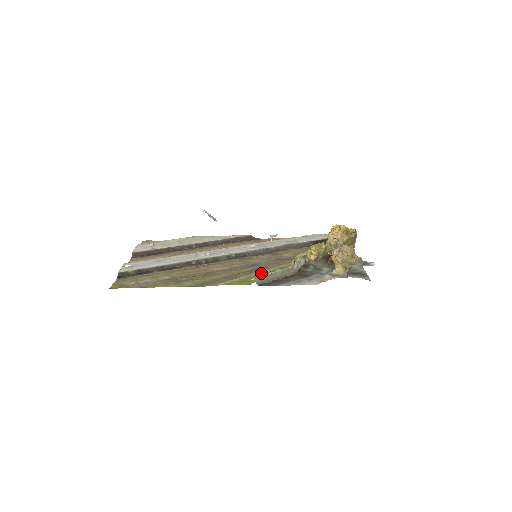
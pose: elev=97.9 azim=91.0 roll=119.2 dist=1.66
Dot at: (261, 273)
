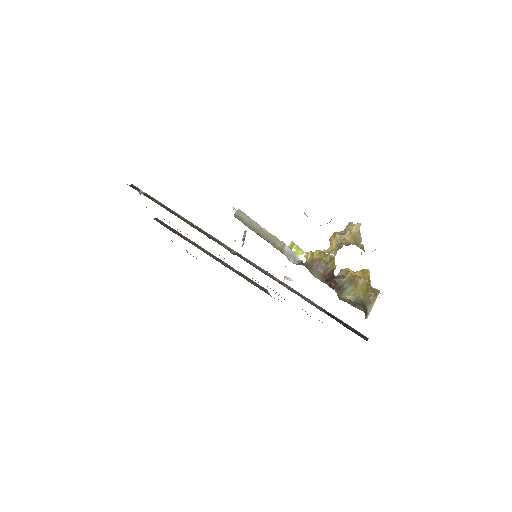
Dot at: occluded
